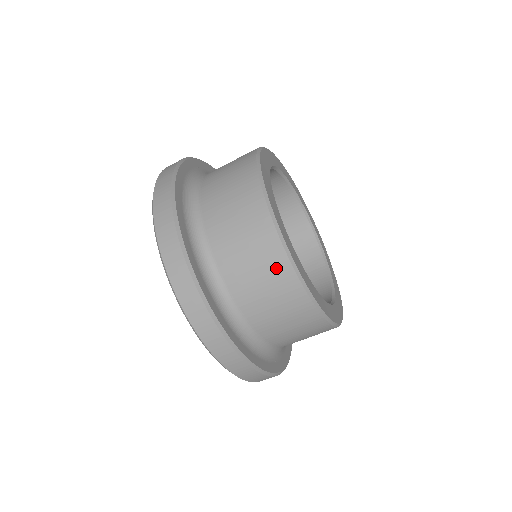
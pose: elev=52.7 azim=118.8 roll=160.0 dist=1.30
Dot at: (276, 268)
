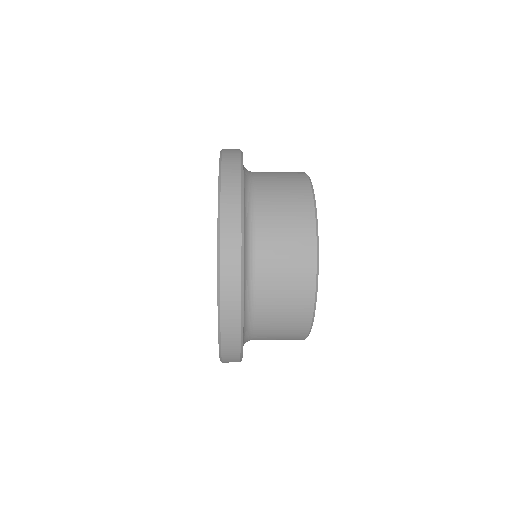
Dot at: (295, 337)
